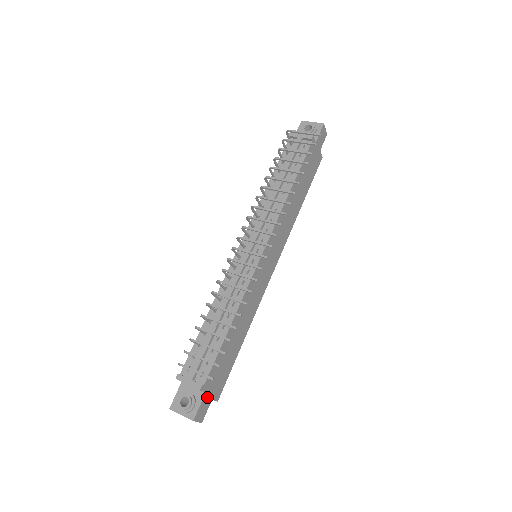
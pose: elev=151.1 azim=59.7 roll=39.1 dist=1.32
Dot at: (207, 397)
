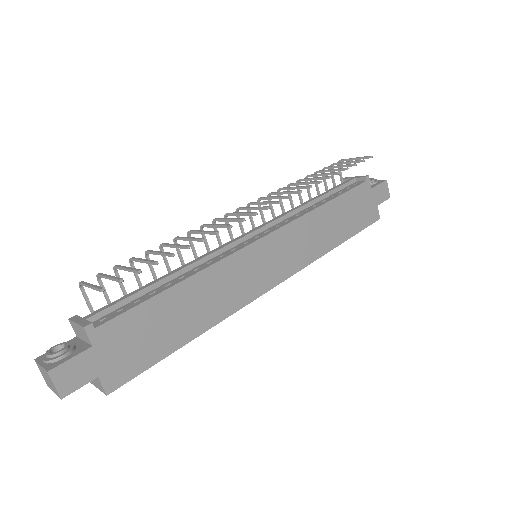
Dot at: (91, 359)
